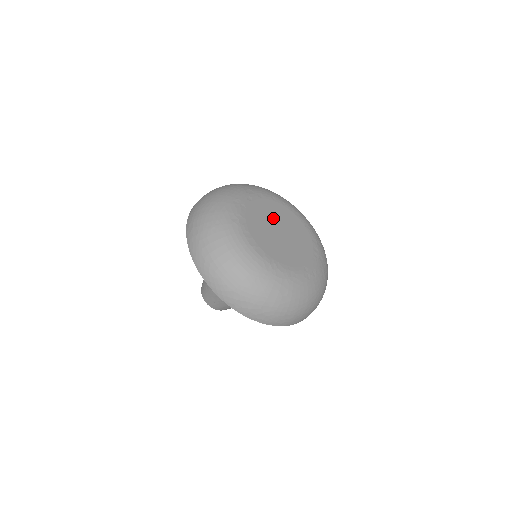
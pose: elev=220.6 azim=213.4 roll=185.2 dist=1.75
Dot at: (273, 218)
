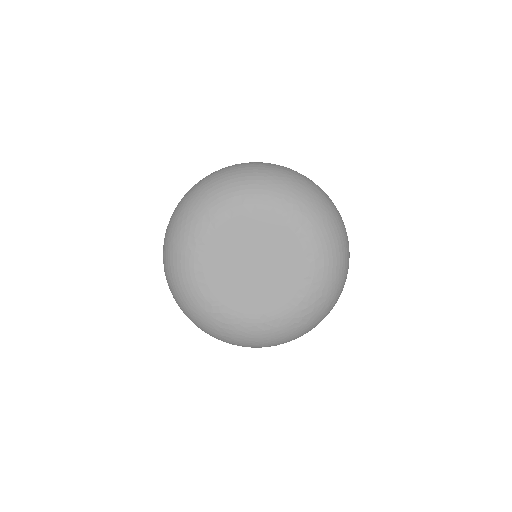
Dot at: (253, 244)
